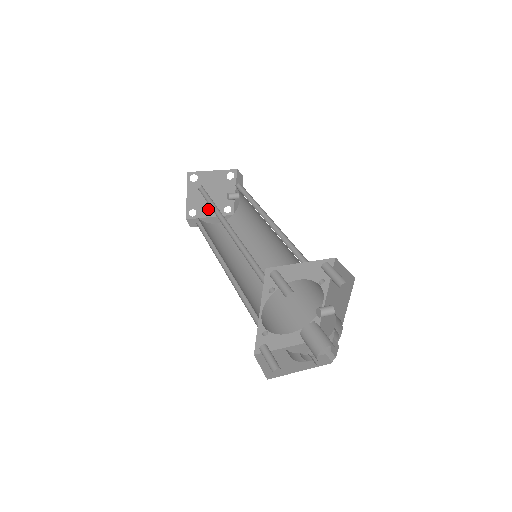
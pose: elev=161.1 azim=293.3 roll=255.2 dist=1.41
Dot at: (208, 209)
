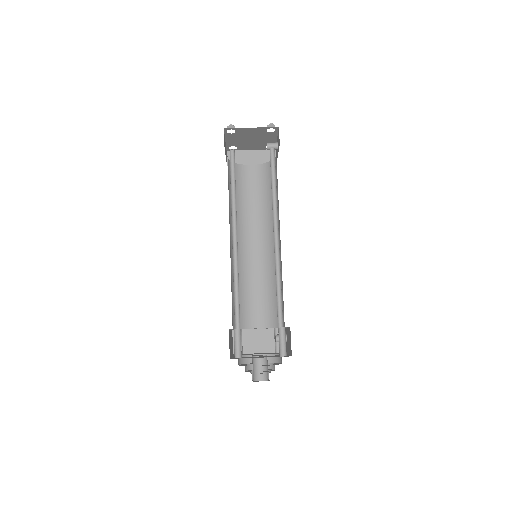
Dot at: (249, 146)
